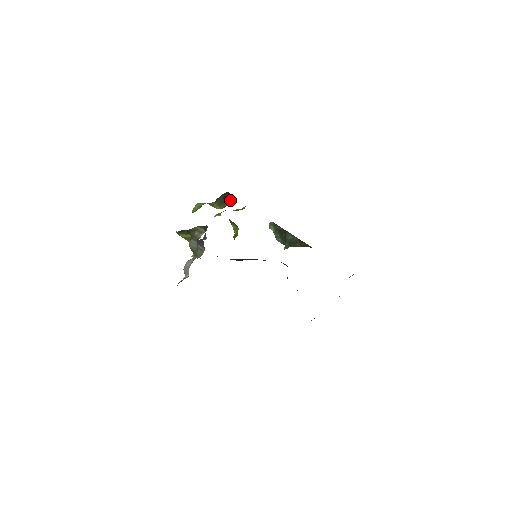
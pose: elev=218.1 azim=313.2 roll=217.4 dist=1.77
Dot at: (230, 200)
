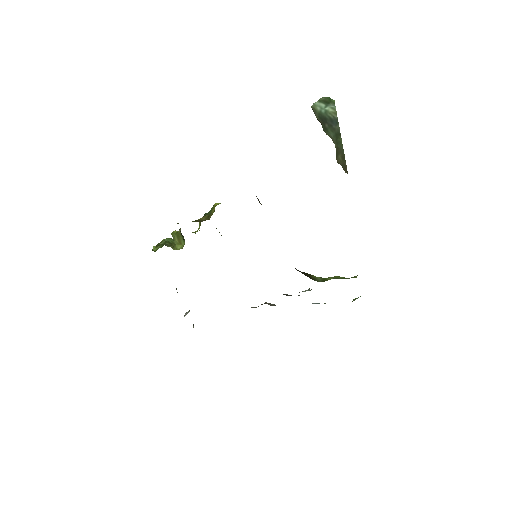
Dot at: occluded
